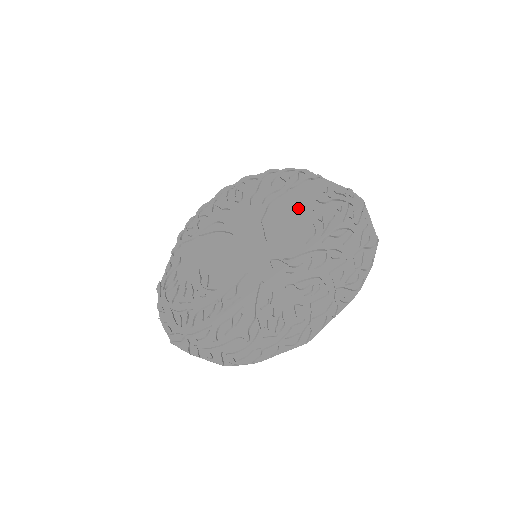
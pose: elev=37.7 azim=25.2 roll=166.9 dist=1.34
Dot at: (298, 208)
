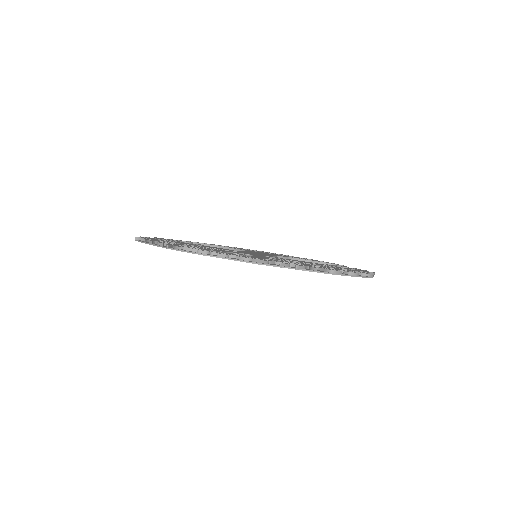
Dot at: occluded
